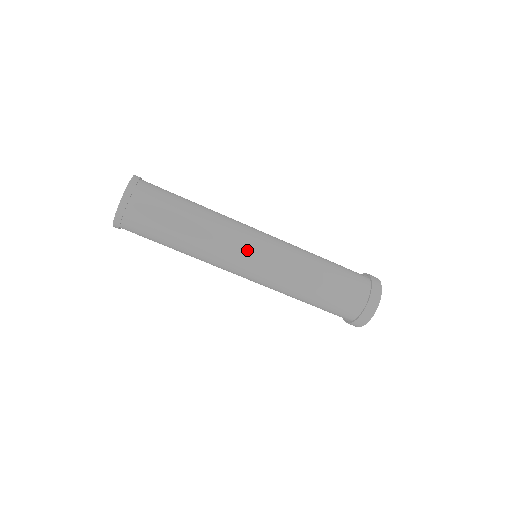
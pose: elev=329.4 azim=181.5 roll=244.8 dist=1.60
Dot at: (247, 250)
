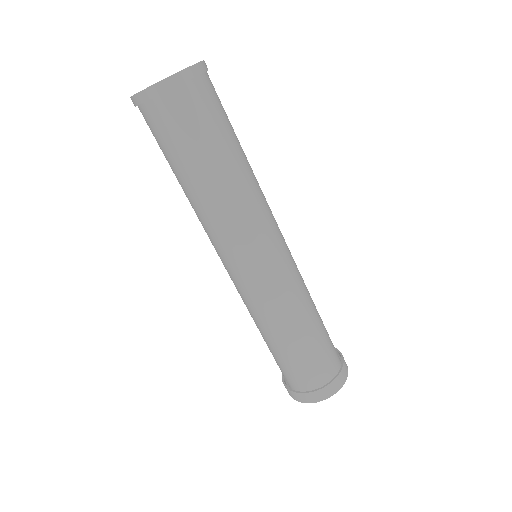
Dot at: (278, 228)
